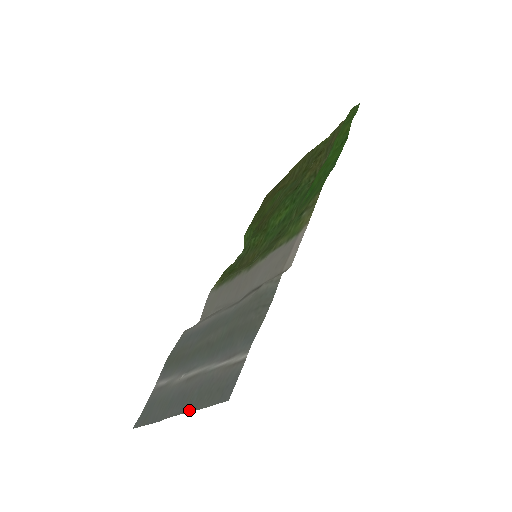
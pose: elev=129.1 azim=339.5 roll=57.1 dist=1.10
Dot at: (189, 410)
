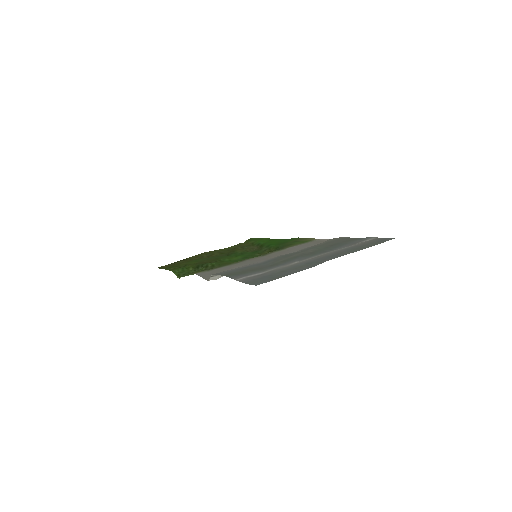
Dot at: (356, 251)
